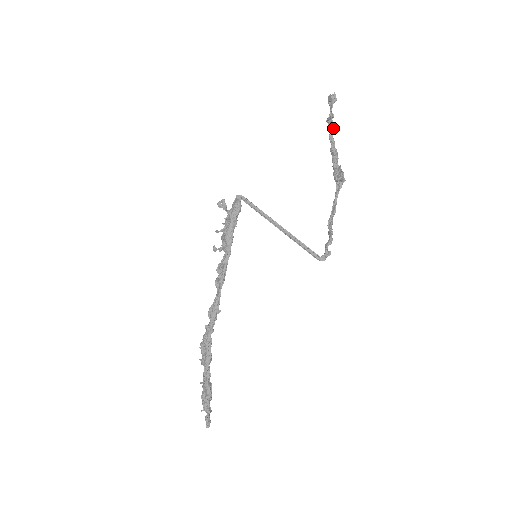
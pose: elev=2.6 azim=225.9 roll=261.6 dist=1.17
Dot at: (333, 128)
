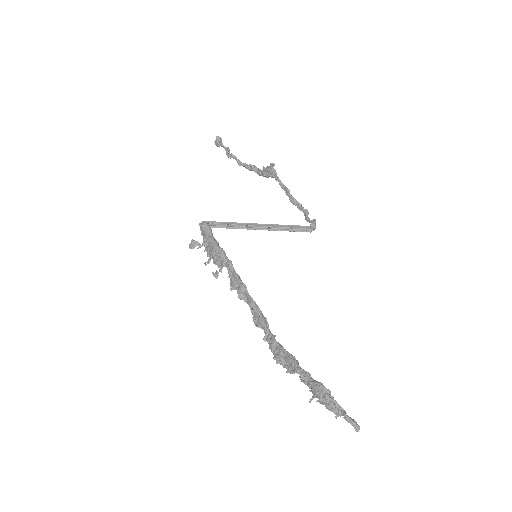
Dot at: (236, 157)
